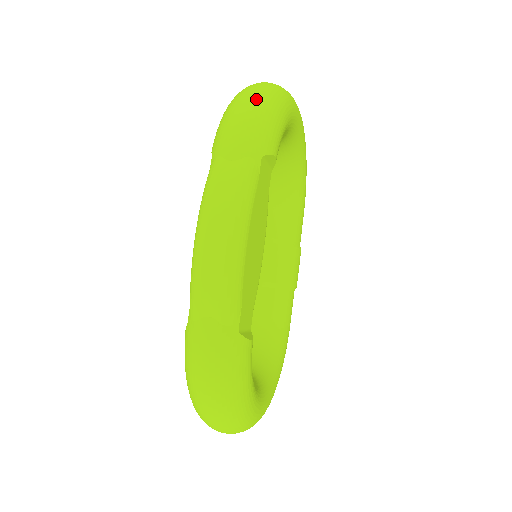
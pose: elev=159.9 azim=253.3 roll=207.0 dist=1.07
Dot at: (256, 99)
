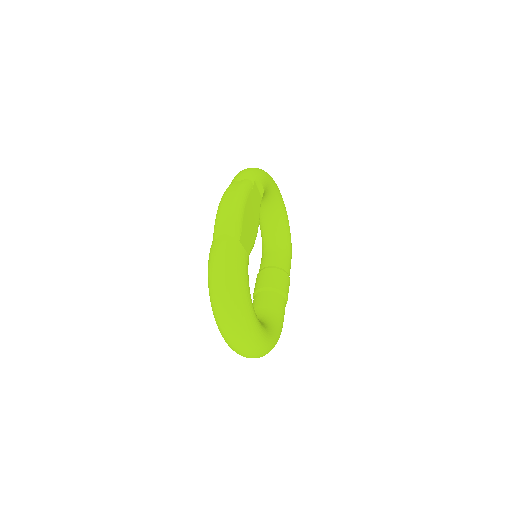
Dot at: occluded
